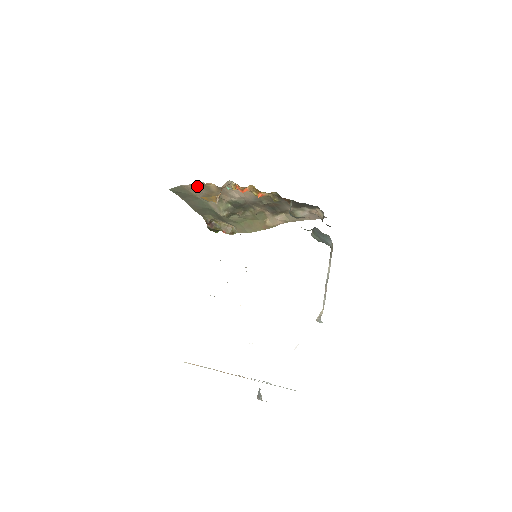
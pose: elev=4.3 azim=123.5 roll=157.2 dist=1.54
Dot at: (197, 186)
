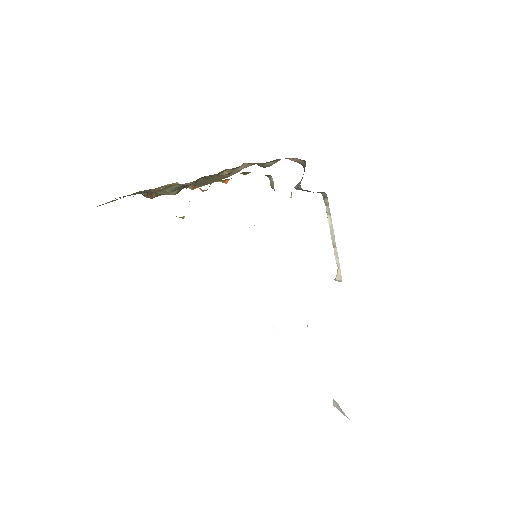
Dot at: occluded
